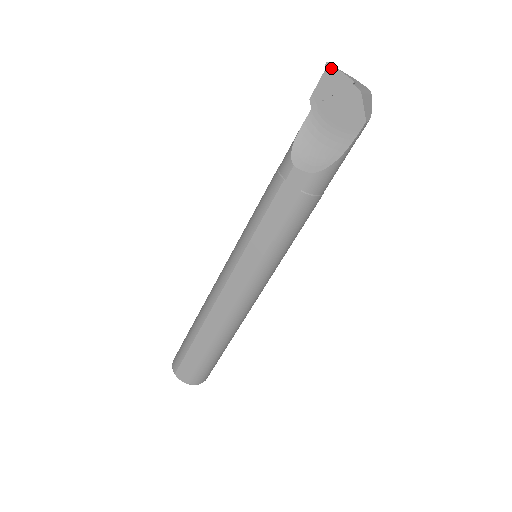
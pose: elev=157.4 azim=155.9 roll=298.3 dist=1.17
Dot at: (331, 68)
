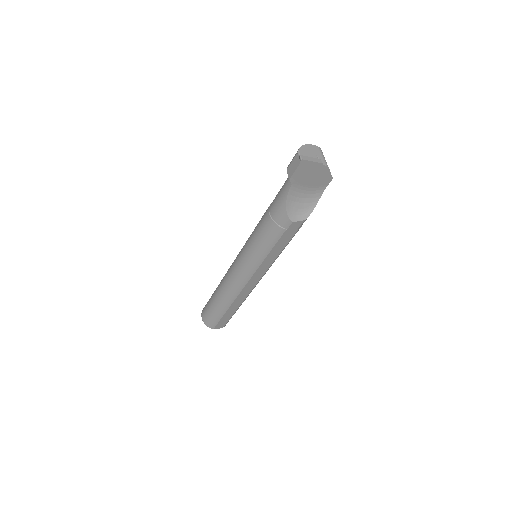
Dot at: (305, 162)
